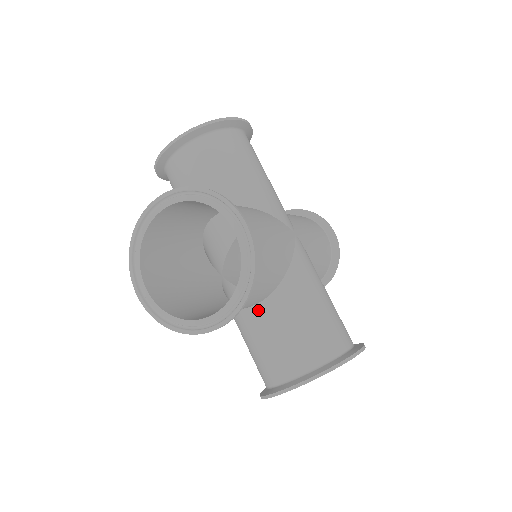
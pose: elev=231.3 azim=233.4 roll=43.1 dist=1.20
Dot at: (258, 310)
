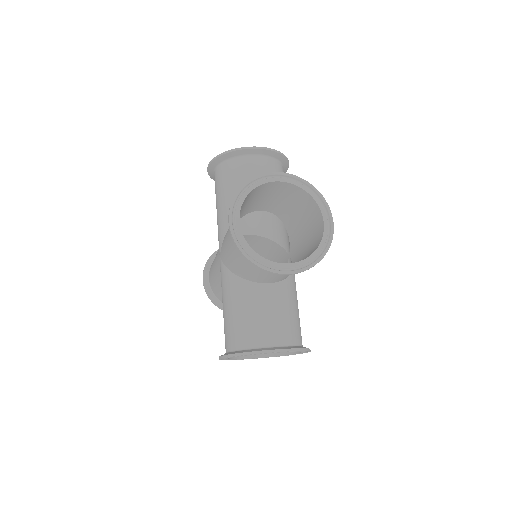
Dot at: occluded
